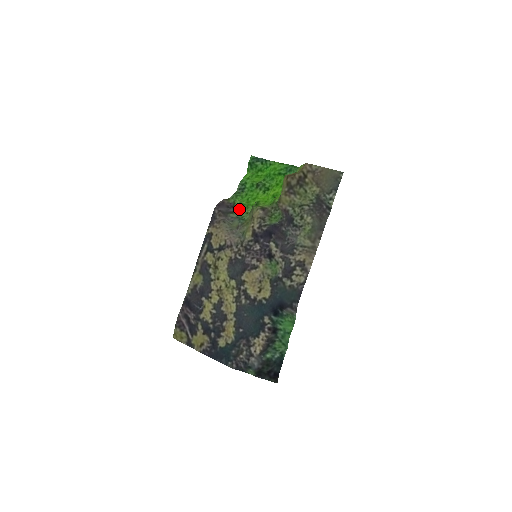
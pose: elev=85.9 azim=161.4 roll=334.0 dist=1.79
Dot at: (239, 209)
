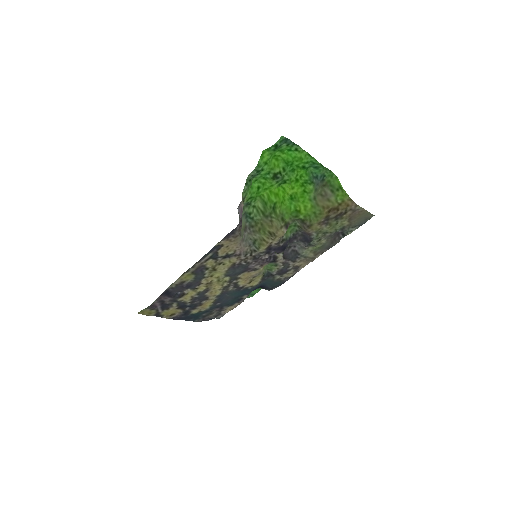
Dot at: (247, 203)
